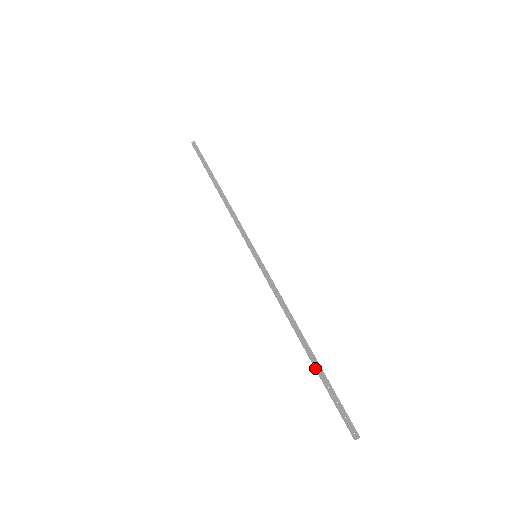
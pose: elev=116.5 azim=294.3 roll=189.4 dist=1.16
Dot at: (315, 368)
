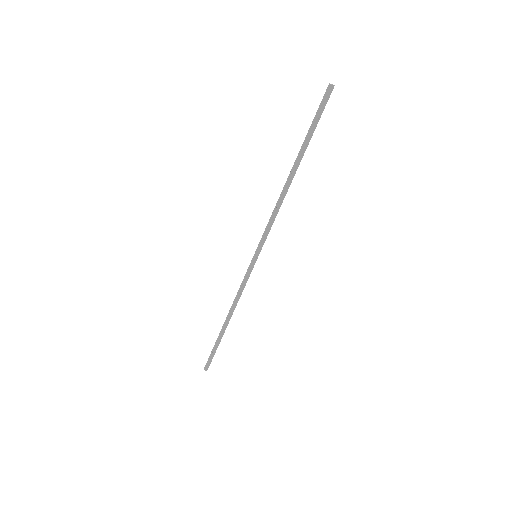
Dot at: (301, 151)
